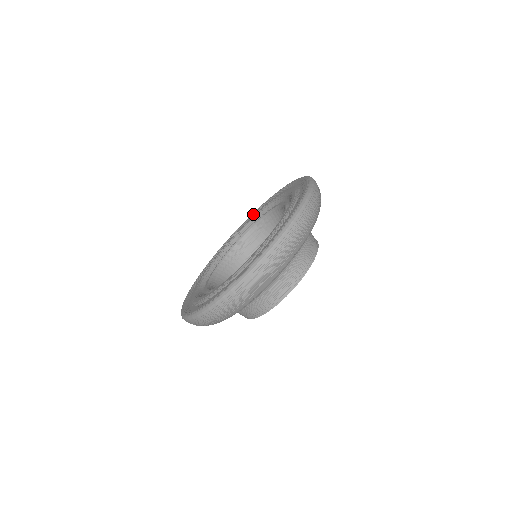
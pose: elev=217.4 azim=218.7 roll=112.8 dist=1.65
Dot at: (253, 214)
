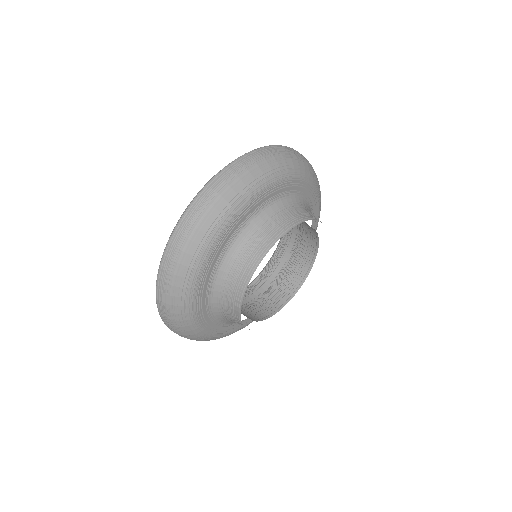
Dot at: occluded
